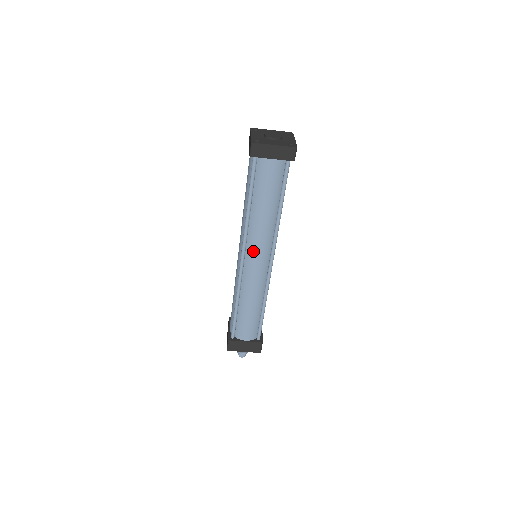
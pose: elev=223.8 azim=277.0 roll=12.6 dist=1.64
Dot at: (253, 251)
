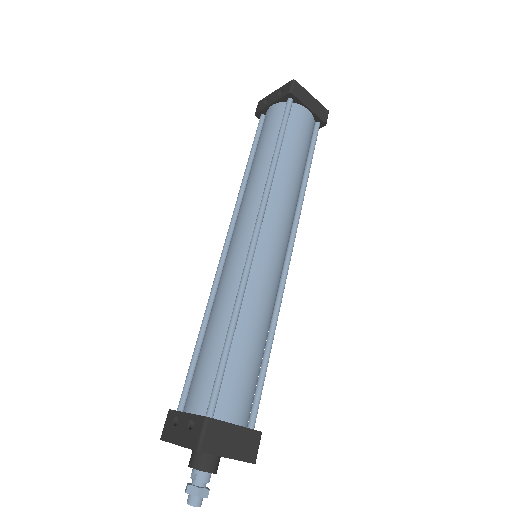
Dot at: (274, 224)
